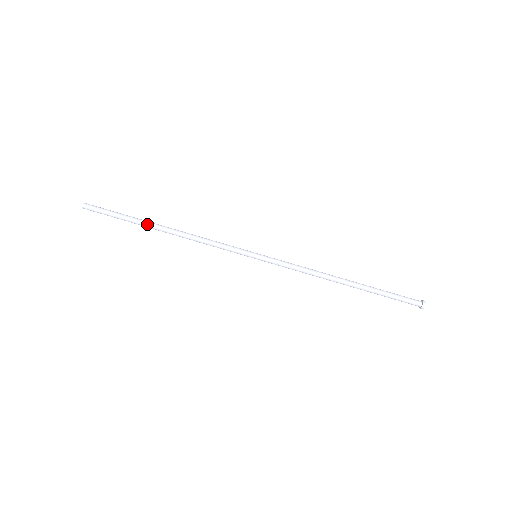
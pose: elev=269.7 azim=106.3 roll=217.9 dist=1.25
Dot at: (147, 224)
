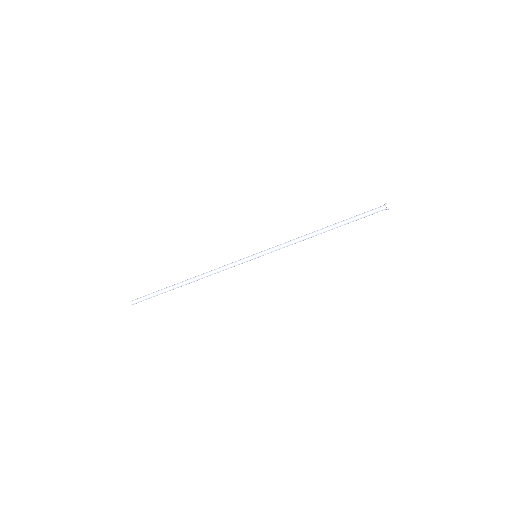
Dot at: occluded
